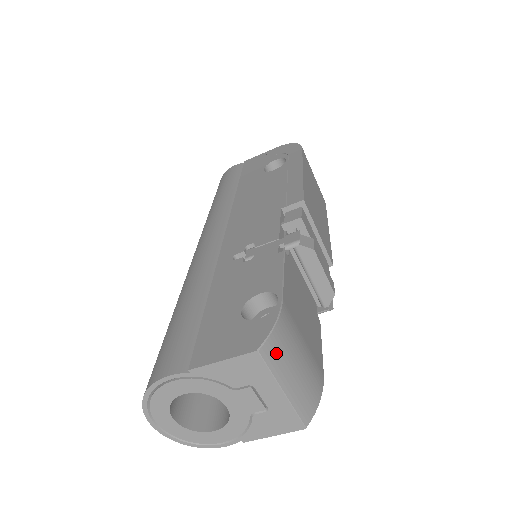
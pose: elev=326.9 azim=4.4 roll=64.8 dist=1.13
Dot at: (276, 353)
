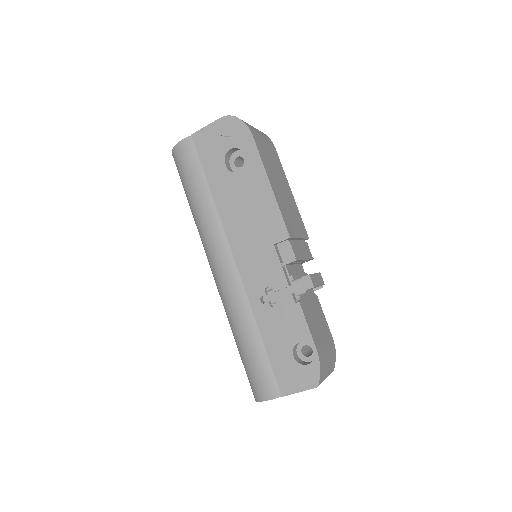
Dot at: (322, 376)
